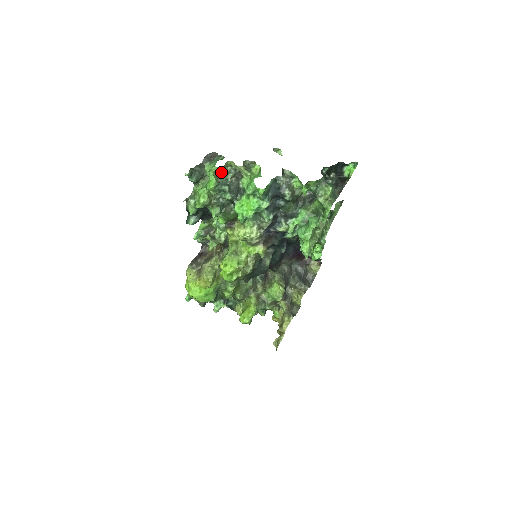
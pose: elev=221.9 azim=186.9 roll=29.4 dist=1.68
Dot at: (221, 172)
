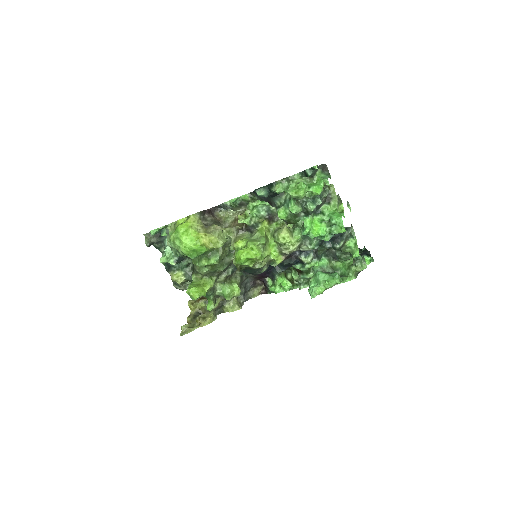
Dot at: occluded
